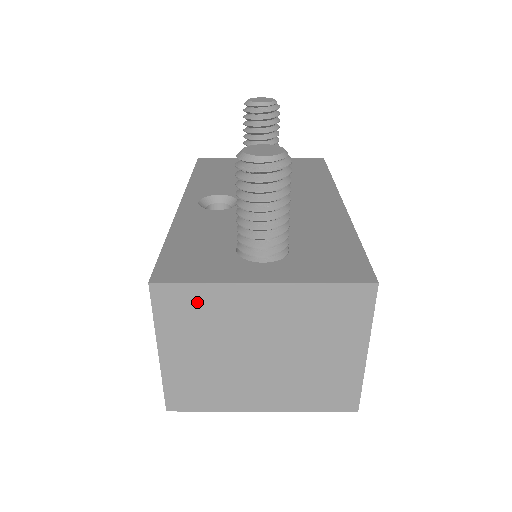
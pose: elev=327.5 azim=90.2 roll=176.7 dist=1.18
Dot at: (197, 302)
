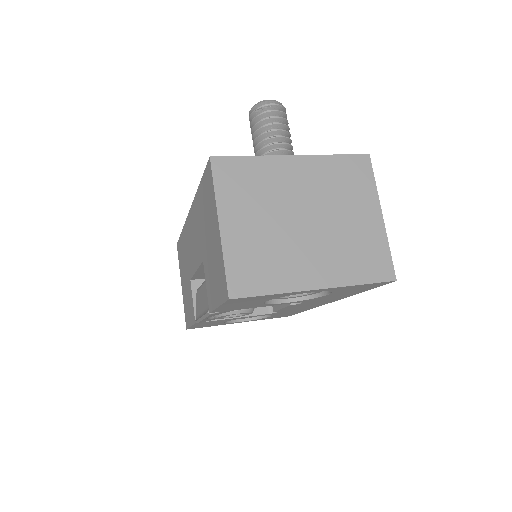
Dot at: (248, 173)
